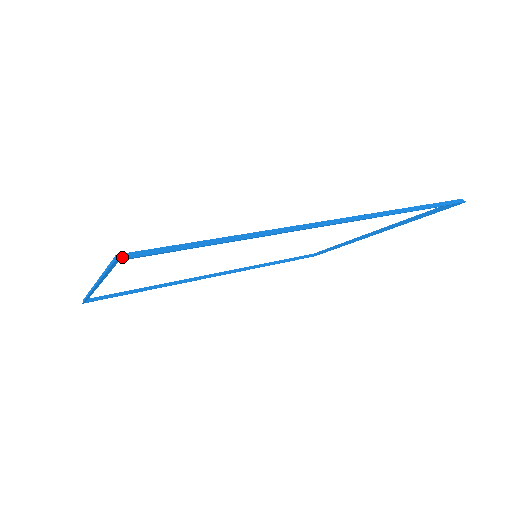
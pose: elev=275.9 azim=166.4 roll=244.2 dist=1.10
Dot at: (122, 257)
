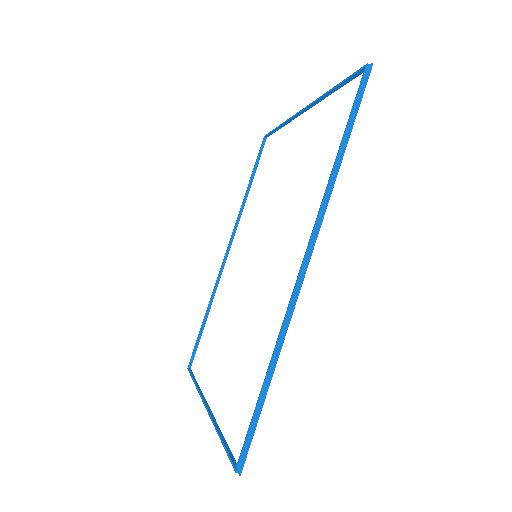
Dot at: (239, 469)
